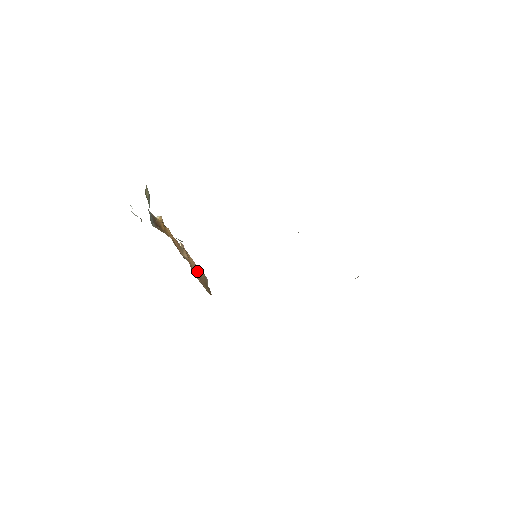
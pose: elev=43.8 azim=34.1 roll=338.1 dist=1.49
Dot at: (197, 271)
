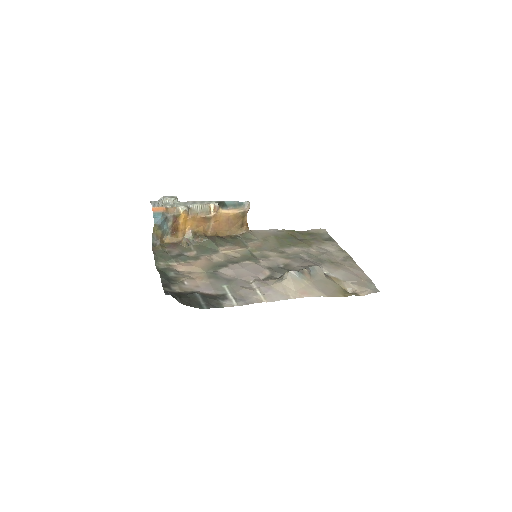
Dot at: (227, 222)
